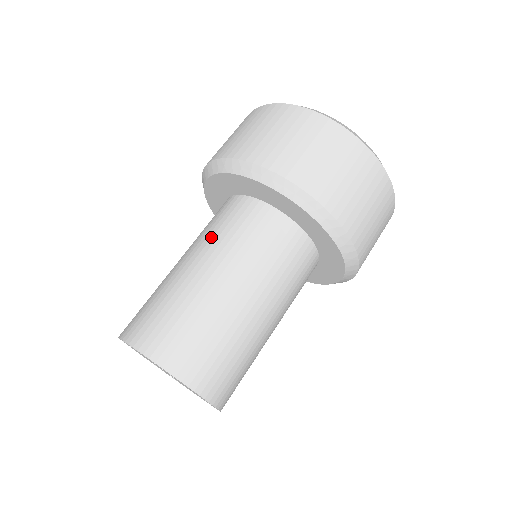
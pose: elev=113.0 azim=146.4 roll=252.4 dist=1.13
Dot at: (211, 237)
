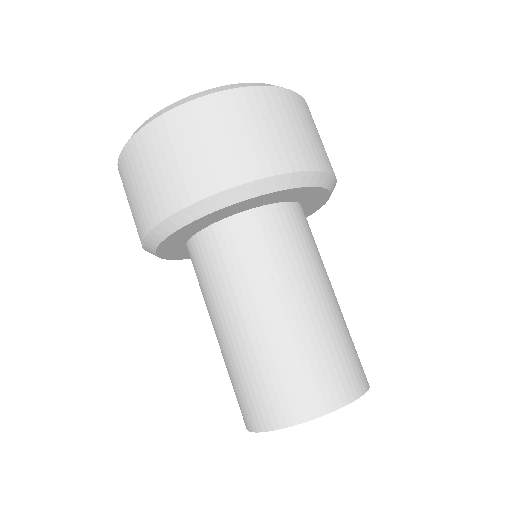
Dot at: (206, 298)
